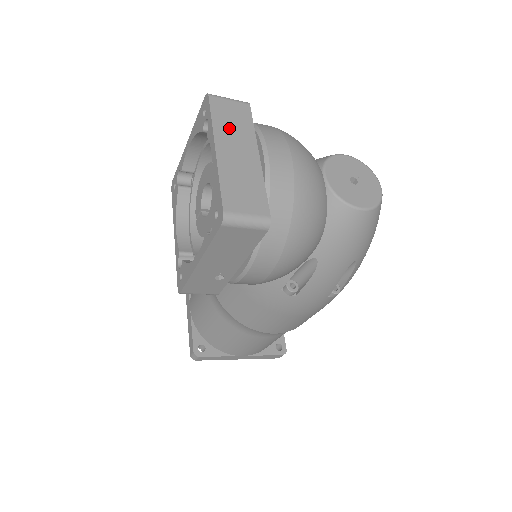
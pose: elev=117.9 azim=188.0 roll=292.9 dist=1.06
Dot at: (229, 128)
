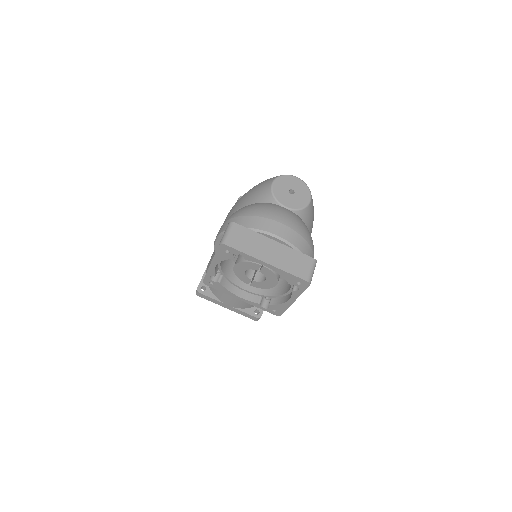
Dot at: (252, 247)
